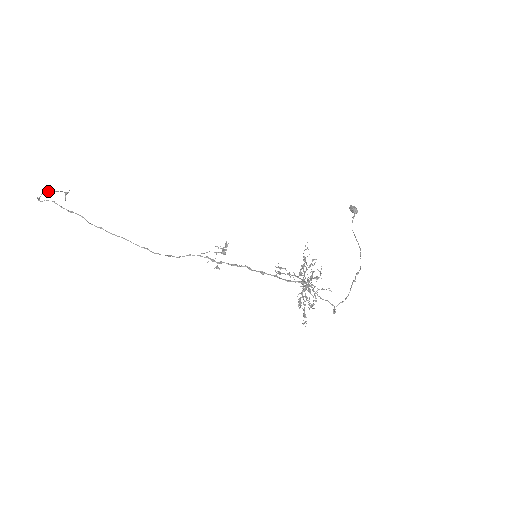
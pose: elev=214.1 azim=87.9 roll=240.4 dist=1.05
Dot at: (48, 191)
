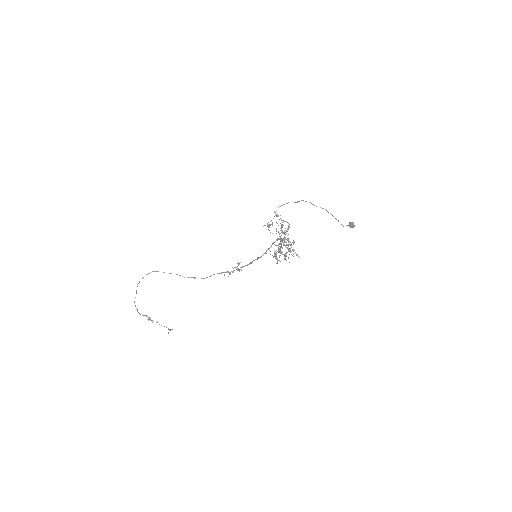
Dot at: (152, 320)
